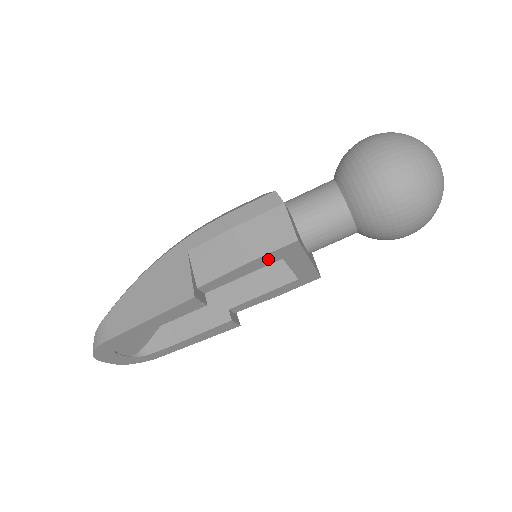
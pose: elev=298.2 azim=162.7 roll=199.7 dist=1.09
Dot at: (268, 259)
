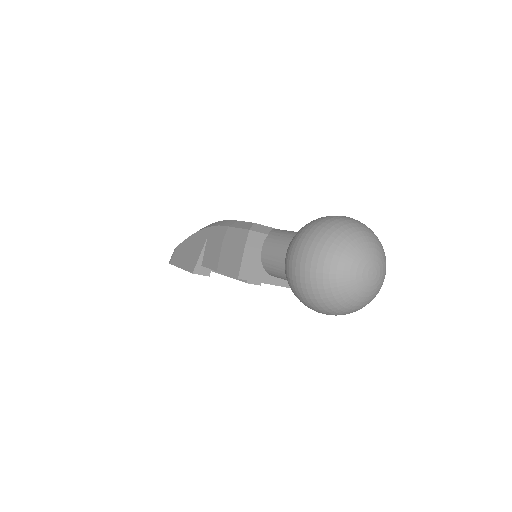
Dot at: occluded
